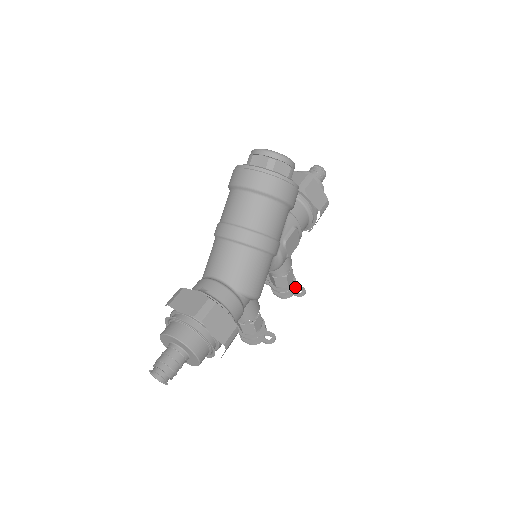
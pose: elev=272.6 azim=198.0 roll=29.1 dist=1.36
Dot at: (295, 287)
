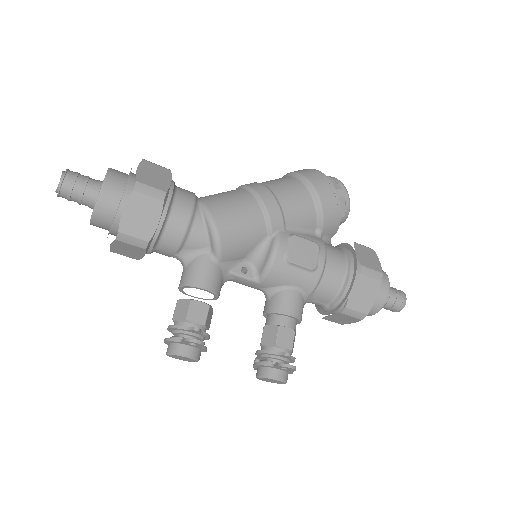
Dot at: (283, 353)
